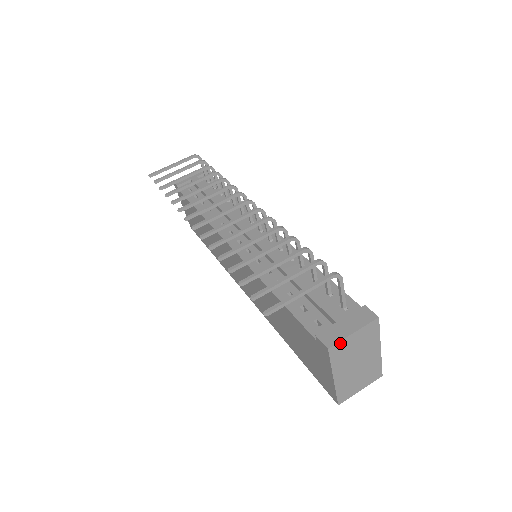
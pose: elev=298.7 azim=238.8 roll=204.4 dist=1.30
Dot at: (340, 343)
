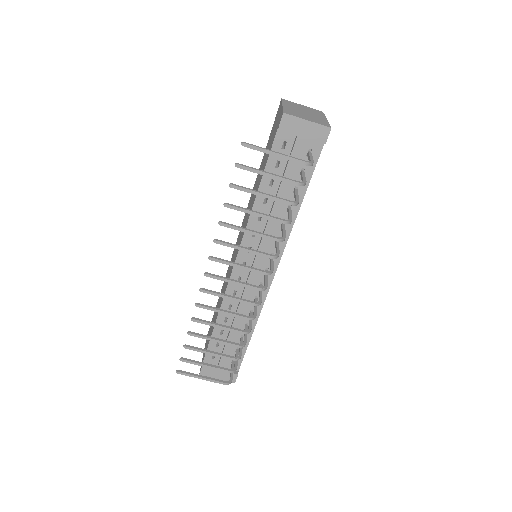
Dot at: (208, 375)
